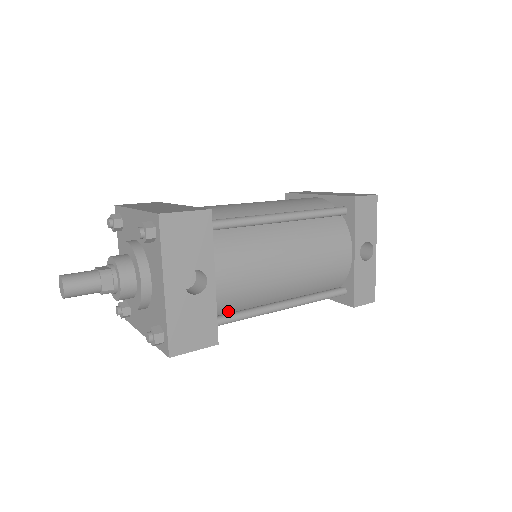
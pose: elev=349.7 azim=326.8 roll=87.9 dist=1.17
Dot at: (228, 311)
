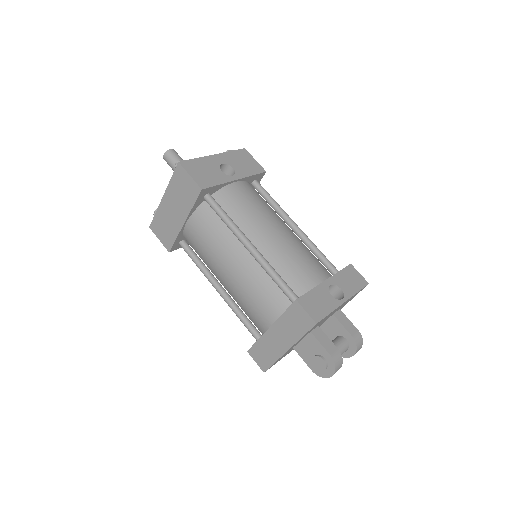
Dot at: occluded
